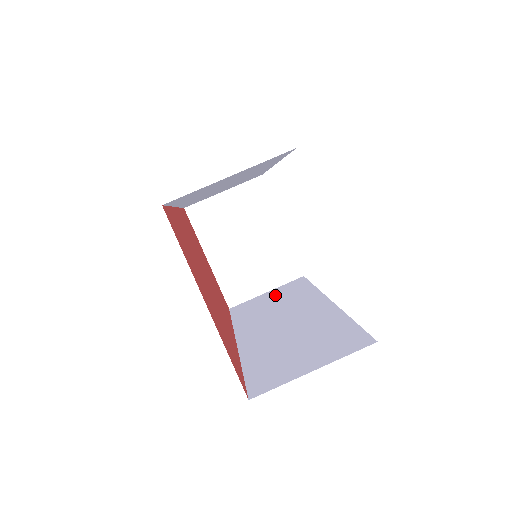
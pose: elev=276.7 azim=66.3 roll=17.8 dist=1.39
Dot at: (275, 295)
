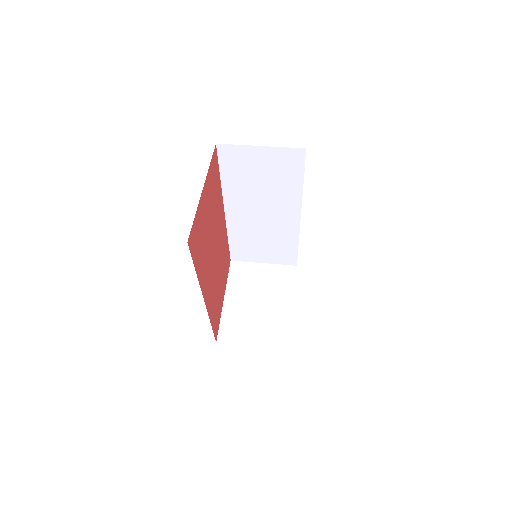
Dot at: occluded
